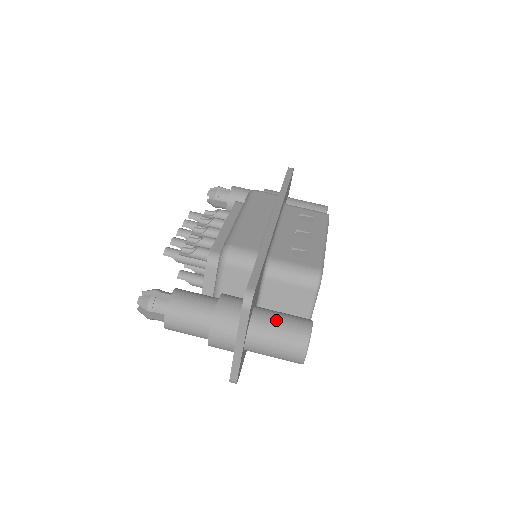
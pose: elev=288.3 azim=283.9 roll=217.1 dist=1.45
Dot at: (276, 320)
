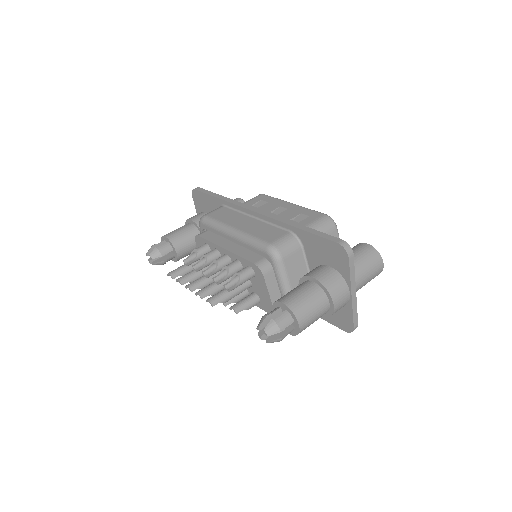
Dot at: occluded
